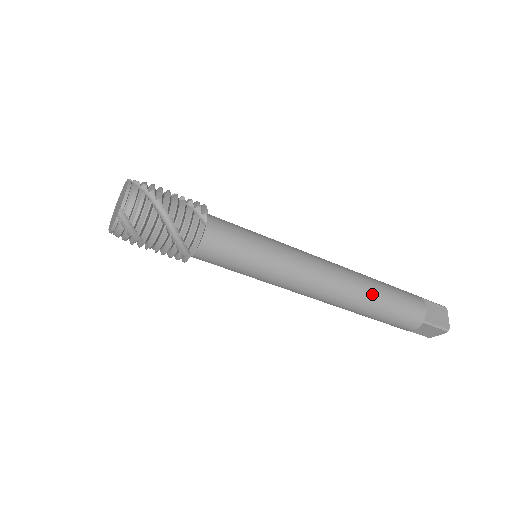
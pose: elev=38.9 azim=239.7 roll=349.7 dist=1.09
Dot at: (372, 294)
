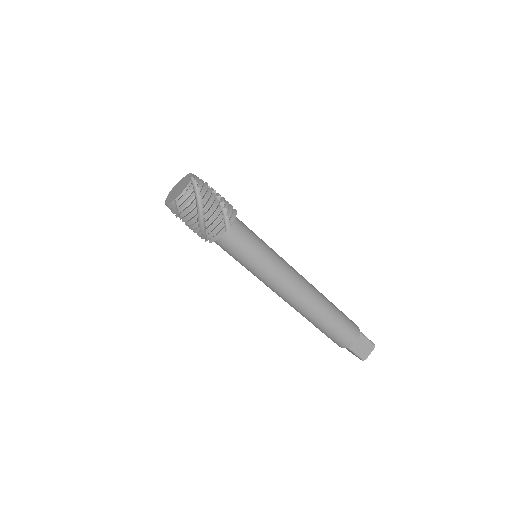
Dot at: (327, 299)
